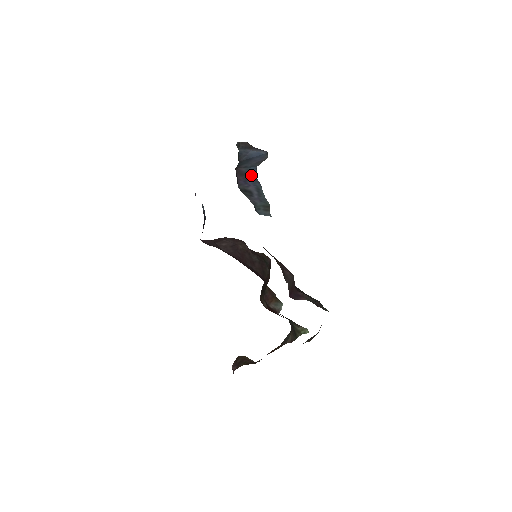
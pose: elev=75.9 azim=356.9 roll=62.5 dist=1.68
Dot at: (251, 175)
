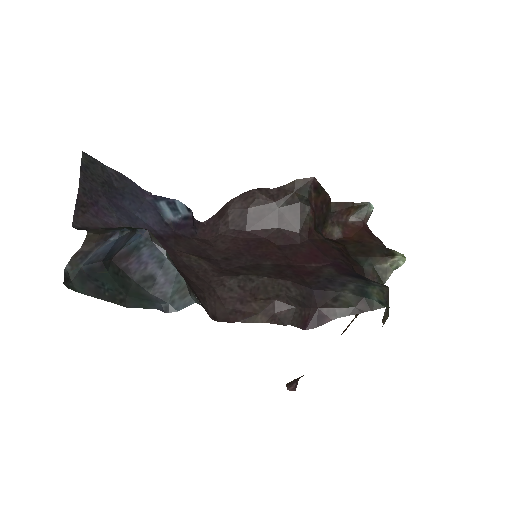
Dot at: (140, 244)
